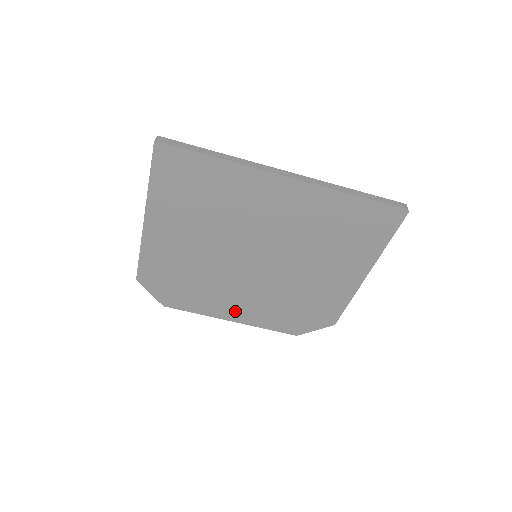
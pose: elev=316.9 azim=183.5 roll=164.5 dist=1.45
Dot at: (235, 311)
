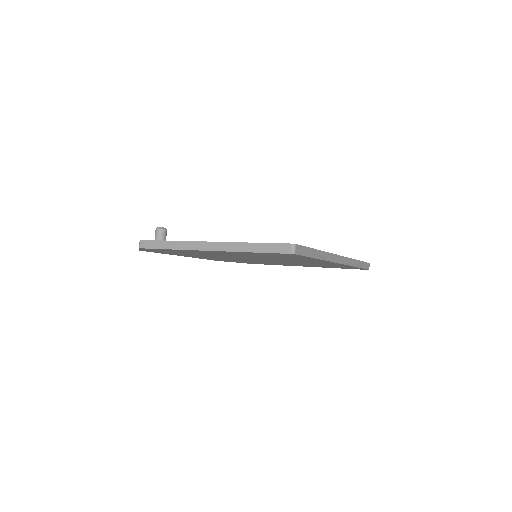
Dot at: occluded
